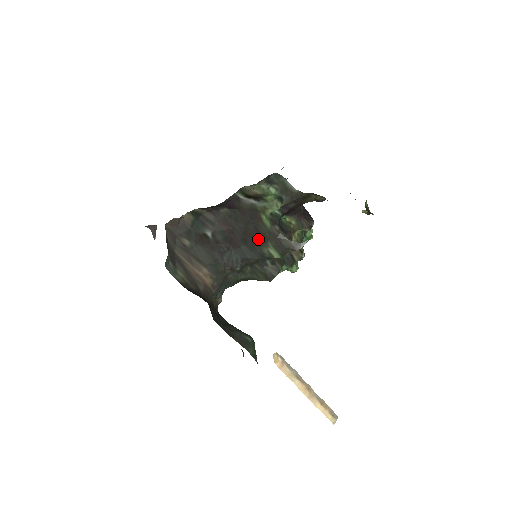
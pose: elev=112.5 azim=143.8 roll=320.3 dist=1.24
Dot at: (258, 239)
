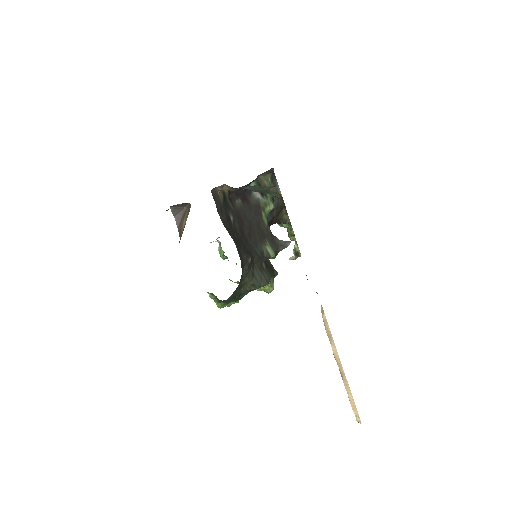
Dot at: (259, 236)
